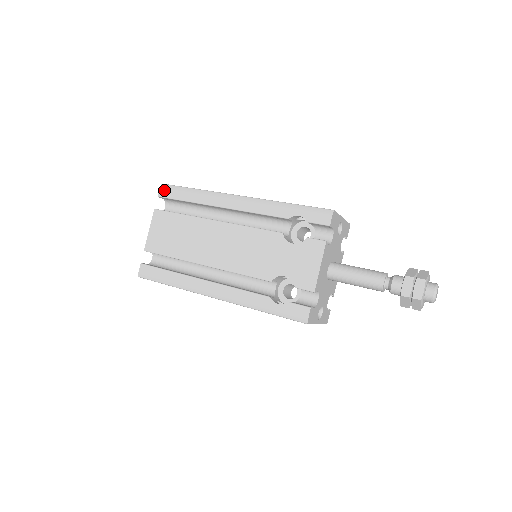
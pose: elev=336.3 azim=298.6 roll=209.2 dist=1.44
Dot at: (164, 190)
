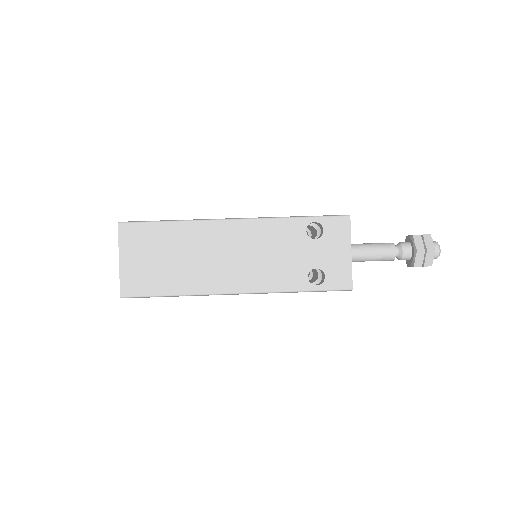
Dot at: occluded
